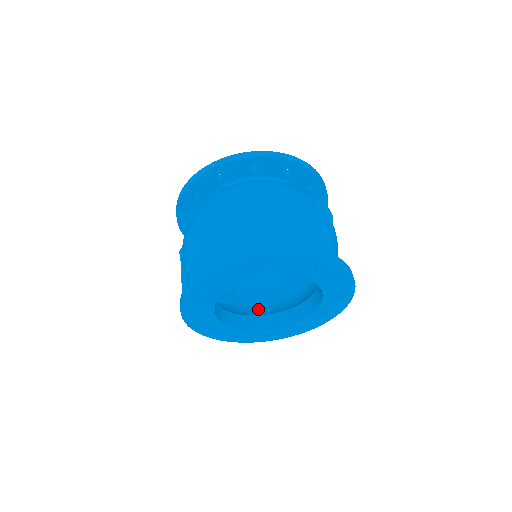
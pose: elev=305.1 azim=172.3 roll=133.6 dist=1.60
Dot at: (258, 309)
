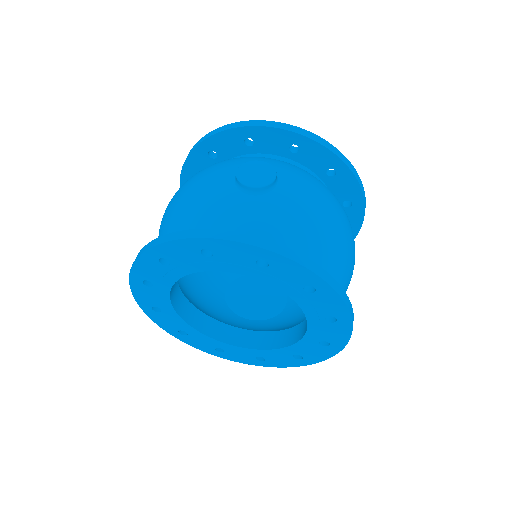
Dot at: (296, 322)
